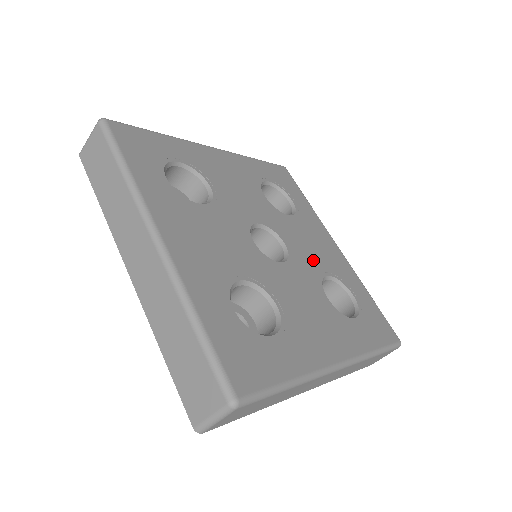
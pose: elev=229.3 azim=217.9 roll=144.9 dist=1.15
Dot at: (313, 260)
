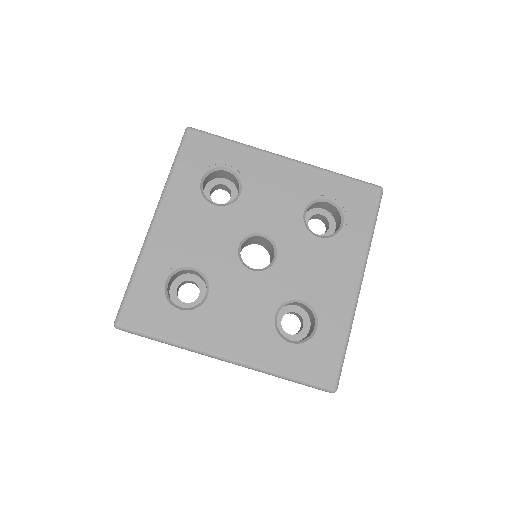
Dot at: (298, 282)
